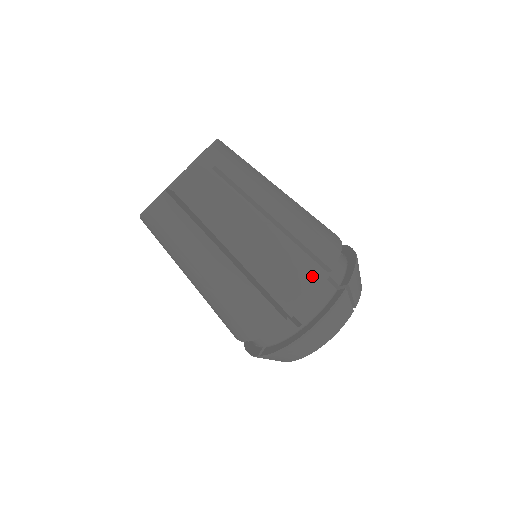
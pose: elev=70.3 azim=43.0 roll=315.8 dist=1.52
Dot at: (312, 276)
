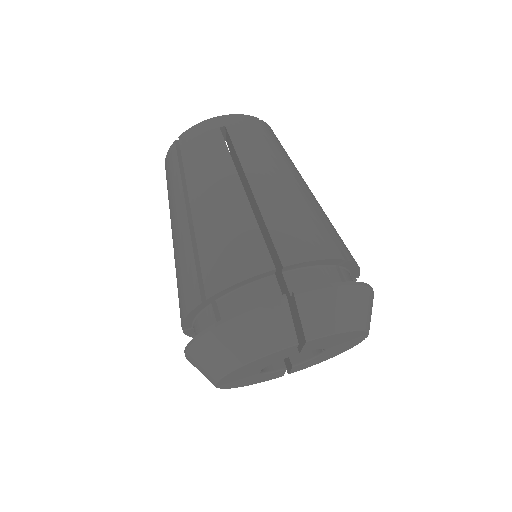
Dot at: occluded
